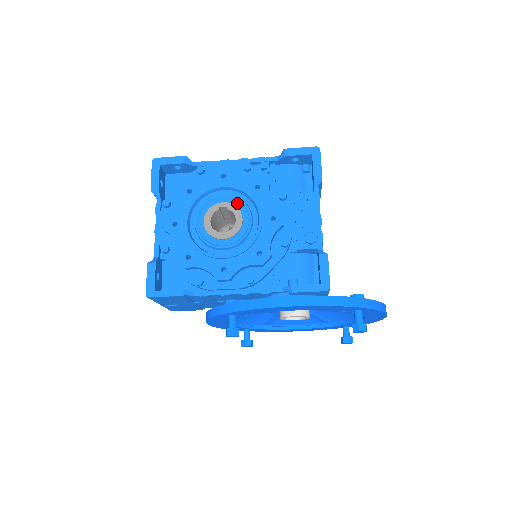
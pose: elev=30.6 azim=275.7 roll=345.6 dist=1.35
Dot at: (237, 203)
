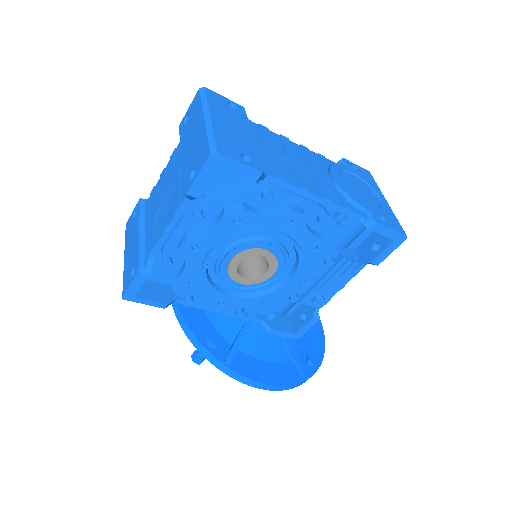
Dot at: (281, 256)
